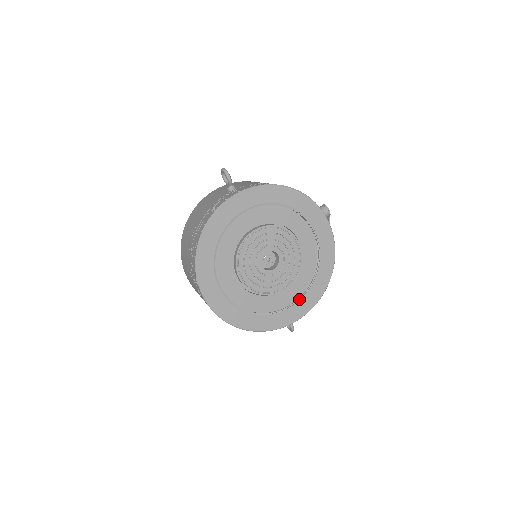
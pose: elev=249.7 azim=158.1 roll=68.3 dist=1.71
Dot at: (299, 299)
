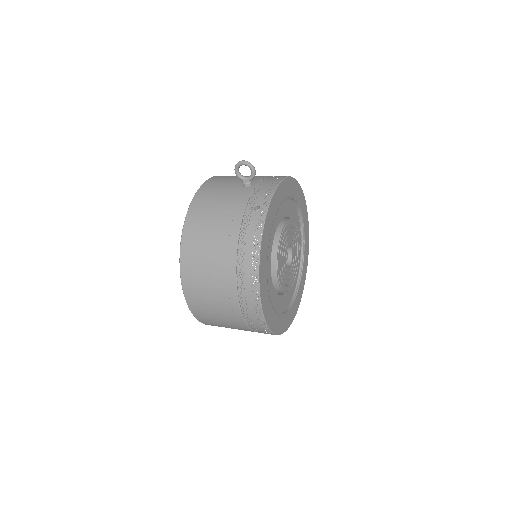
Dot at: (297, 290)
